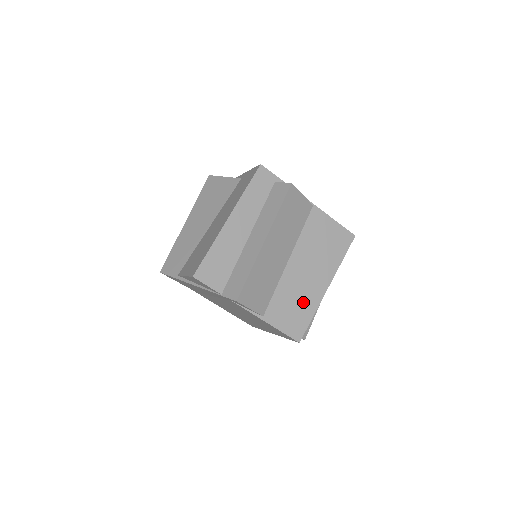
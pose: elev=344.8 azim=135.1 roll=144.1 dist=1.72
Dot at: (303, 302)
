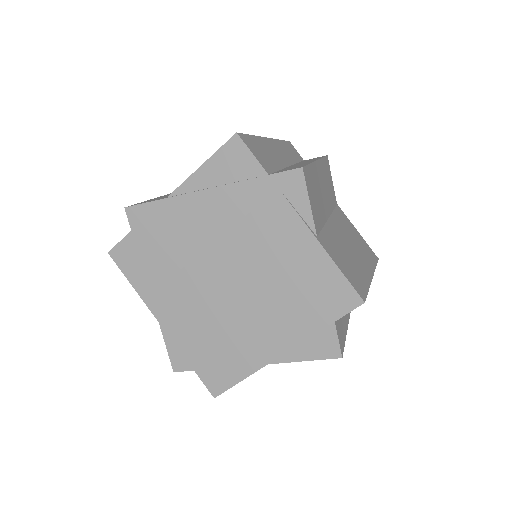
Dot at: (354, 265)
